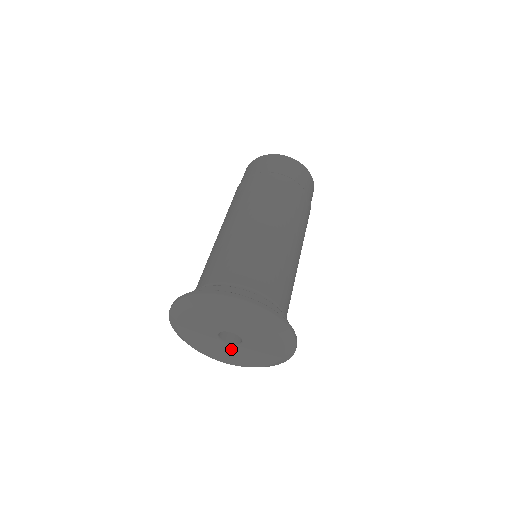
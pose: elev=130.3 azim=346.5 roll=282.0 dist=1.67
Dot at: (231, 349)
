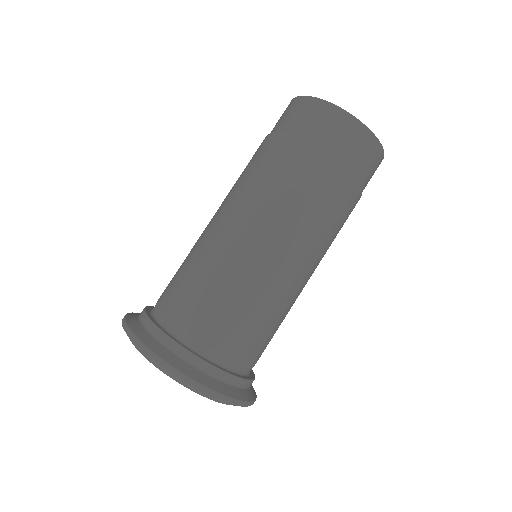
Dot at: occluded
